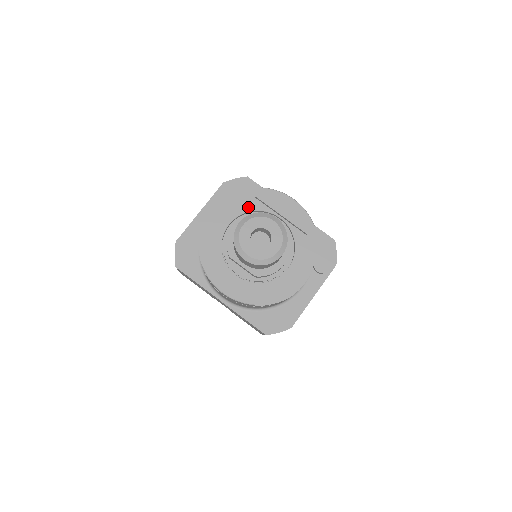
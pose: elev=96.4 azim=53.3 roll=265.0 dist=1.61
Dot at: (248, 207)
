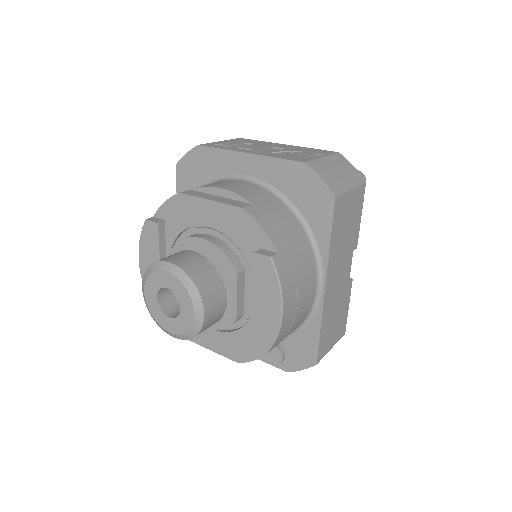
Dot at: (244, 243)
